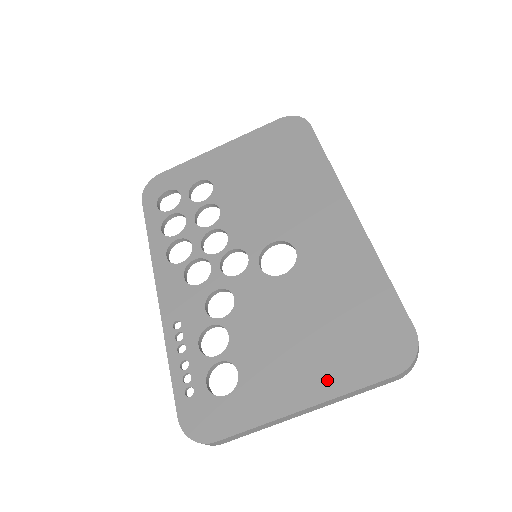
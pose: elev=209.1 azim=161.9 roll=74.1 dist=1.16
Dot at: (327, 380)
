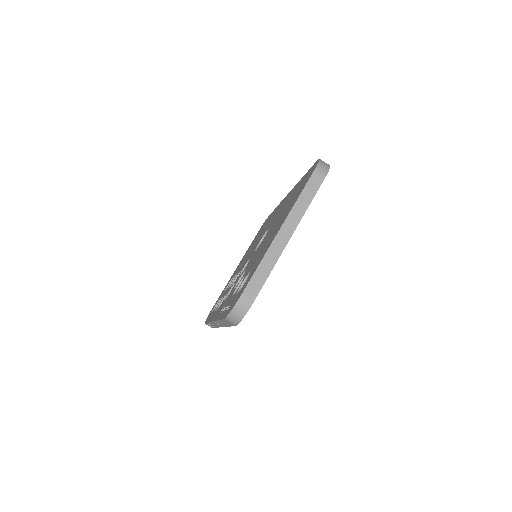
Dot at: (287, 213)
